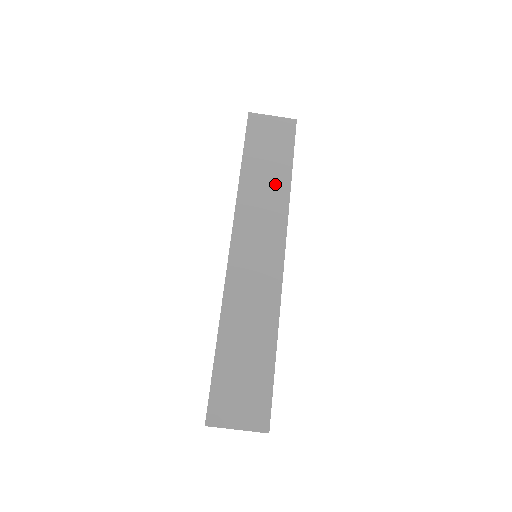
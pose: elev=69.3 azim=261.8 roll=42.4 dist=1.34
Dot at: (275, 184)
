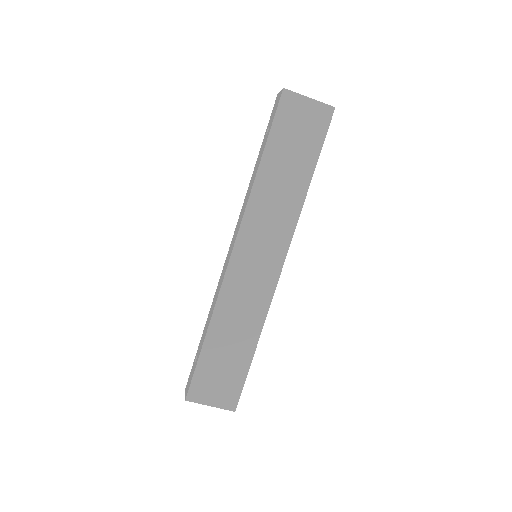
Dot at: (292, 188)
